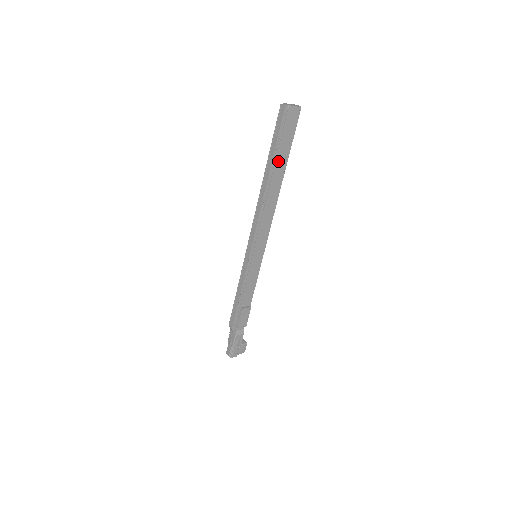
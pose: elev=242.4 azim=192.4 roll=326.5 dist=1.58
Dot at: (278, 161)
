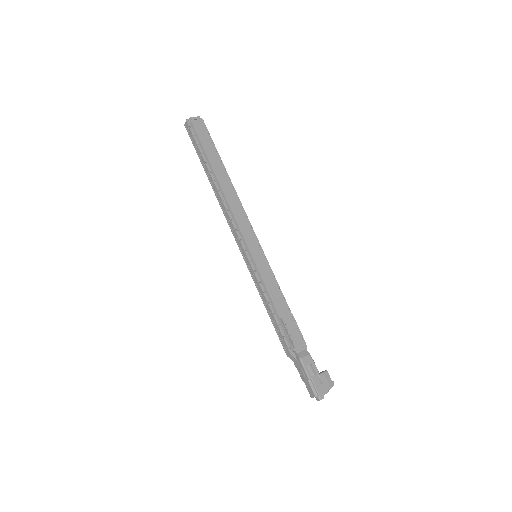
Dot at: (210, 160)
